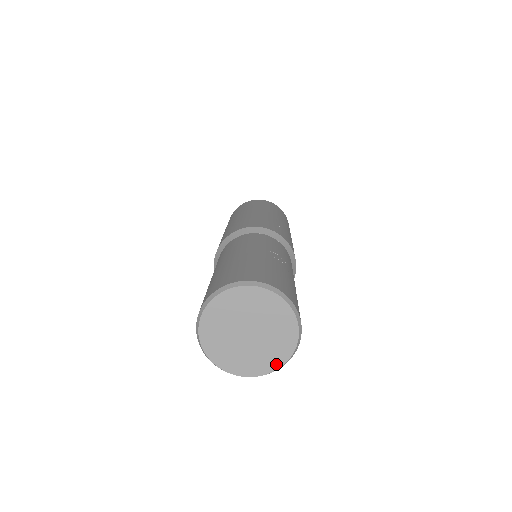
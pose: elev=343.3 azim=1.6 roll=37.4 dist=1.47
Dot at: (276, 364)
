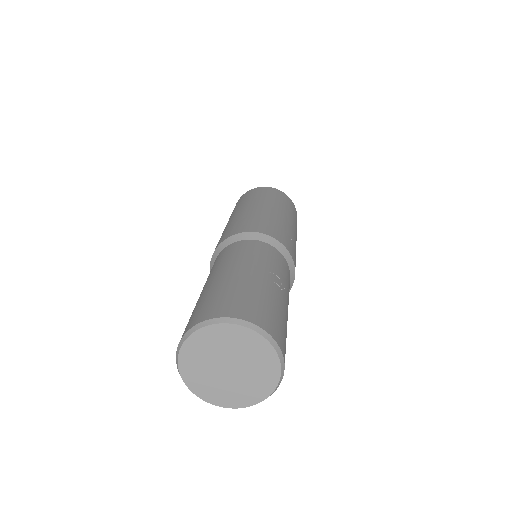
Dot at: (249, 402)
